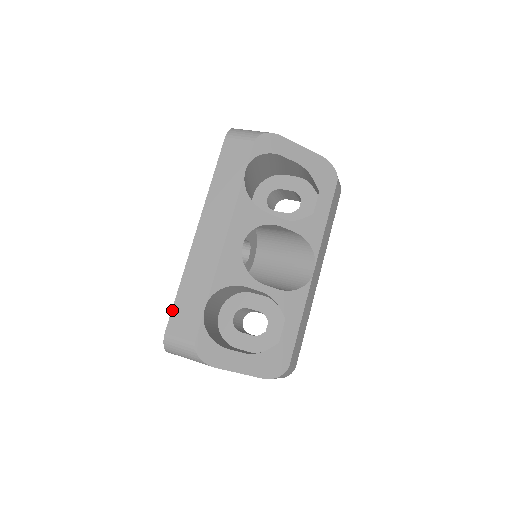
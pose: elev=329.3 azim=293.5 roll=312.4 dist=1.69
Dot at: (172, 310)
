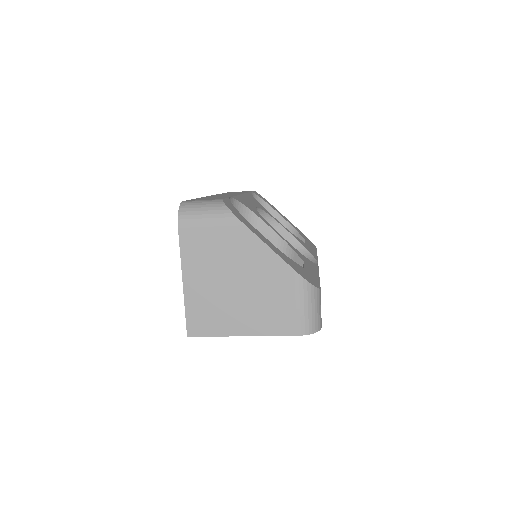
Dot at: occluded
